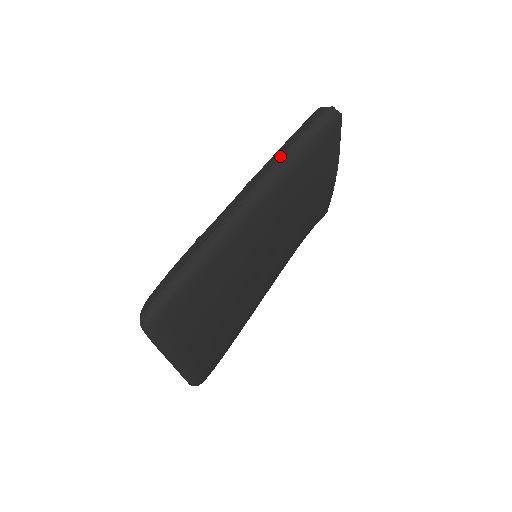
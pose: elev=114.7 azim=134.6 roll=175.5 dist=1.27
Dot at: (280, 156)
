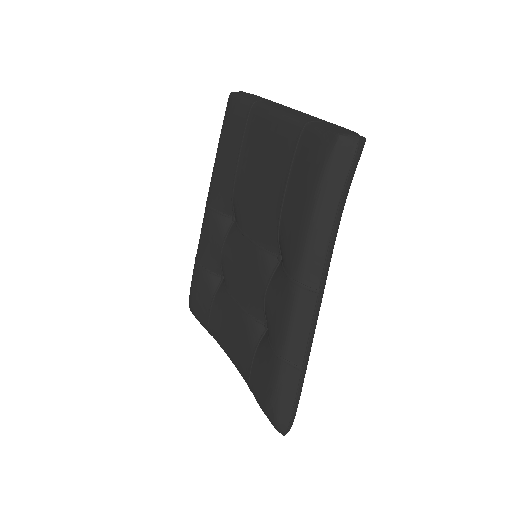
Dot at: (325, 247)
